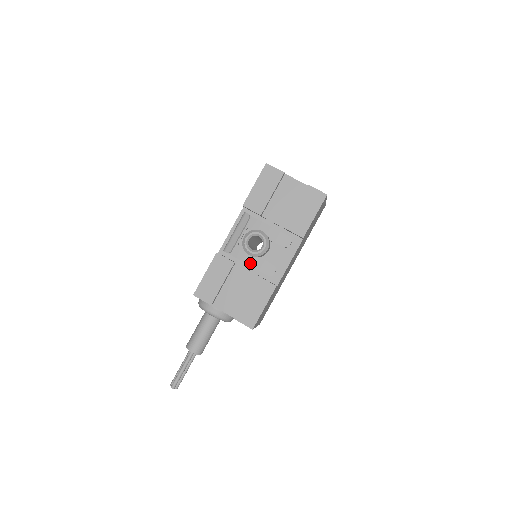
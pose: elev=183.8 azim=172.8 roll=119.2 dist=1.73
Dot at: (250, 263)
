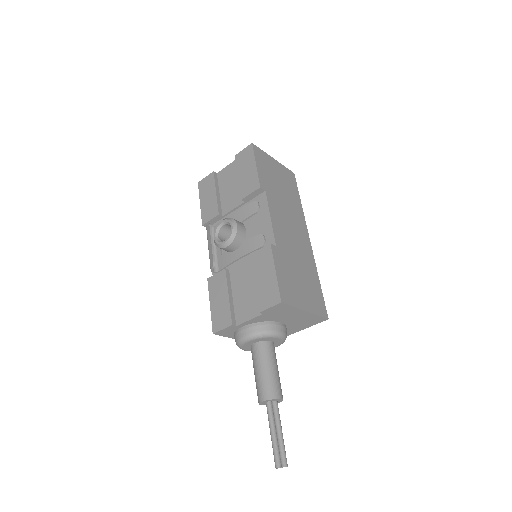
Dot at: (239, 256)
